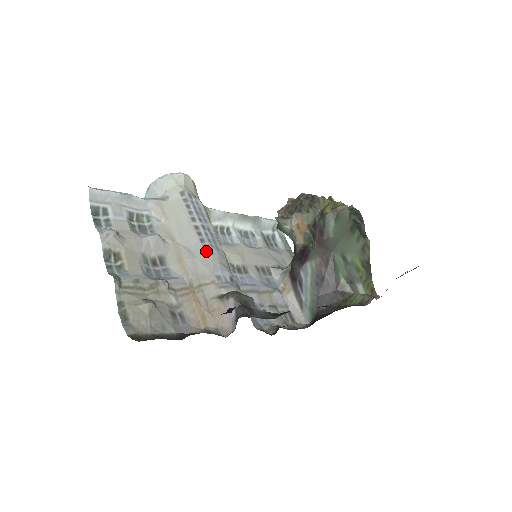
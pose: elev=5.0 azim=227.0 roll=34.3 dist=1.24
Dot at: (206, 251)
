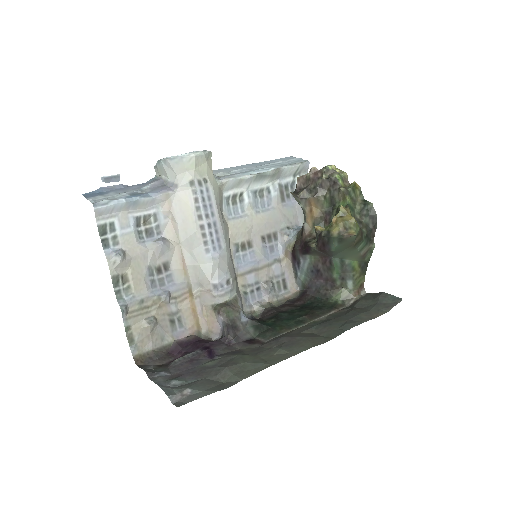
Dot at: (208, 256)
